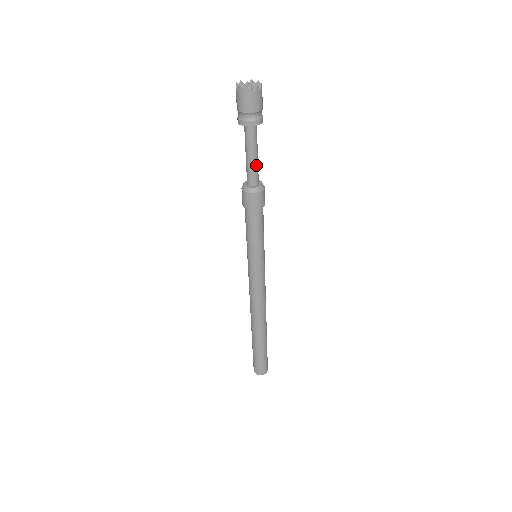
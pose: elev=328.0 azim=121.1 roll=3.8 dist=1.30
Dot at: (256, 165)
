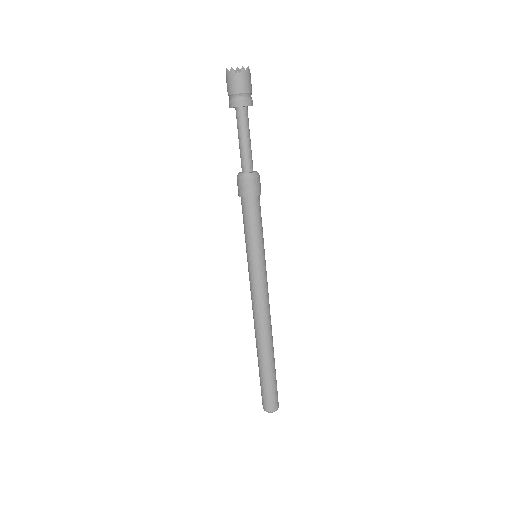
Dot at: (248, 150)
